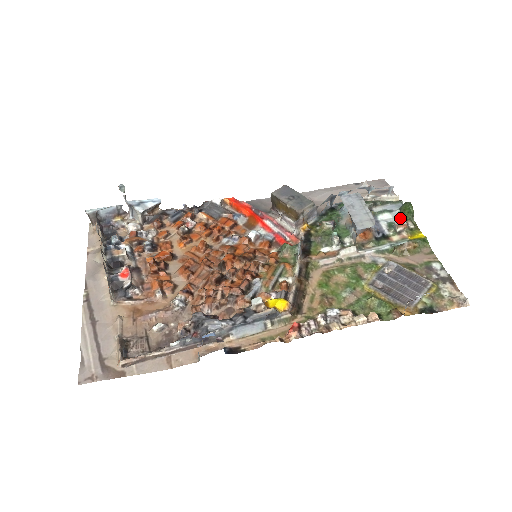
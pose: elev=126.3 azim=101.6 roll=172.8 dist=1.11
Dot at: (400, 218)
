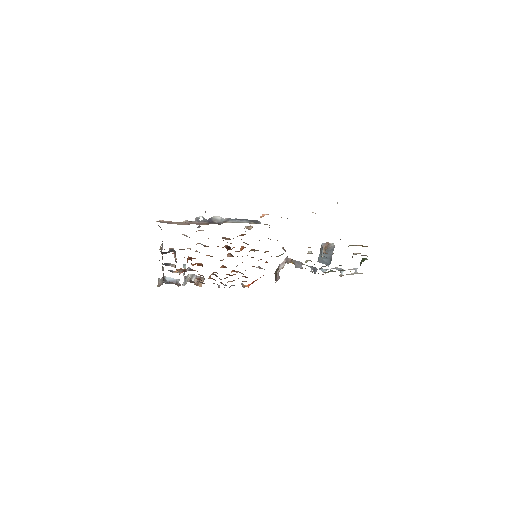
Dot at: occluded
